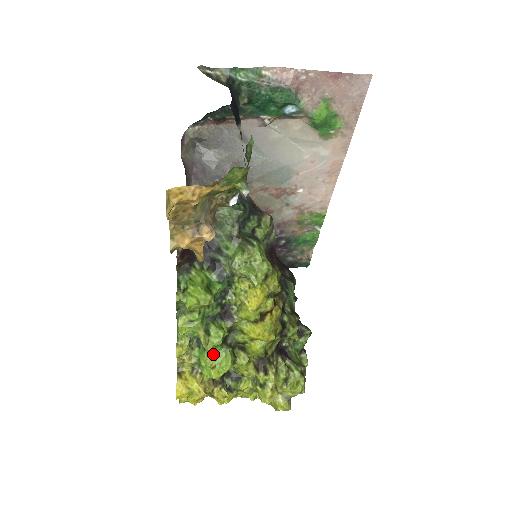
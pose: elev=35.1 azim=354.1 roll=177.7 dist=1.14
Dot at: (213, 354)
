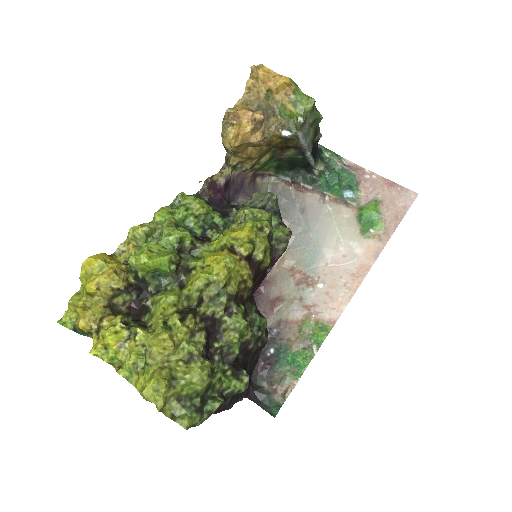
Dot at: (161, 246)
